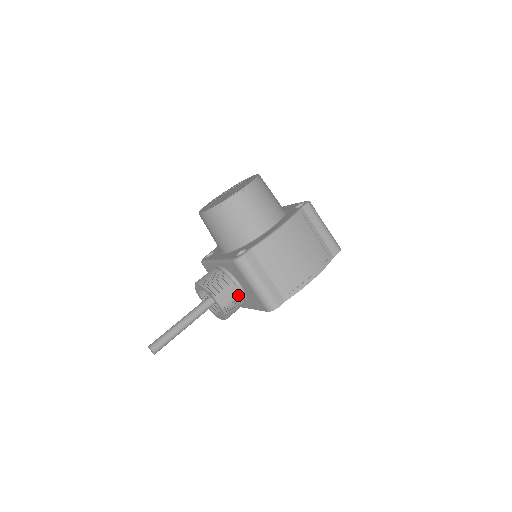
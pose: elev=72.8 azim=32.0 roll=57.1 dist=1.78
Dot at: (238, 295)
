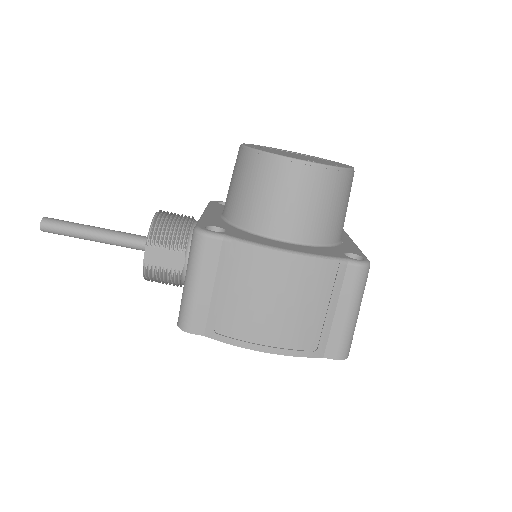
Dot at: (177, 270)
